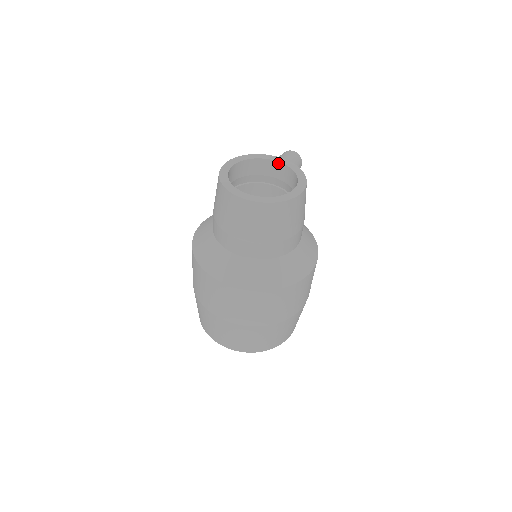
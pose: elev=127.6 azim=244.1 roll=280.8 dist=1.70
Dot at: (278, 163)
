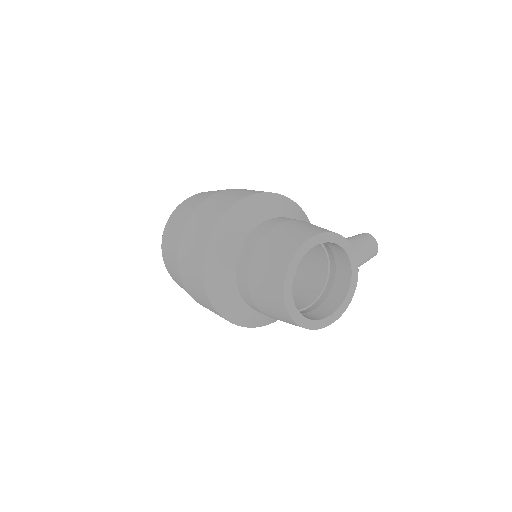
Dot at: (350, 269)
